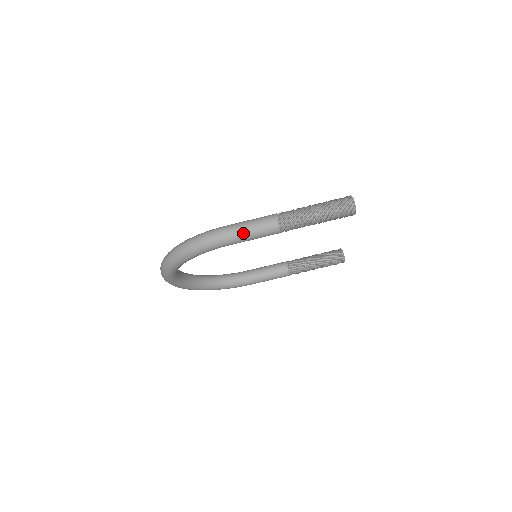
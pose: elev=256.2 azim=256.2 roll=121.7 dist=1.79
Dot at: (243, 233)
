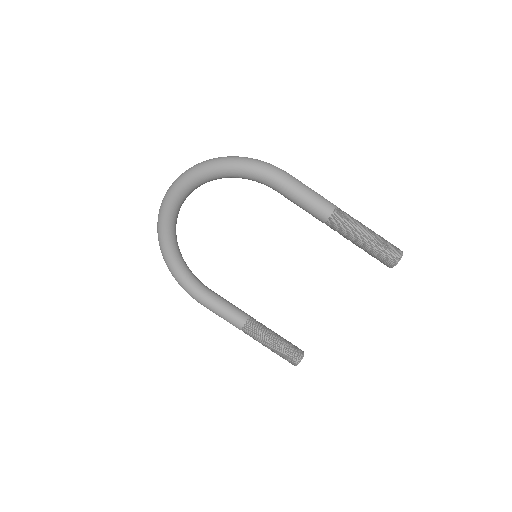
Dot at: (302, 188)
